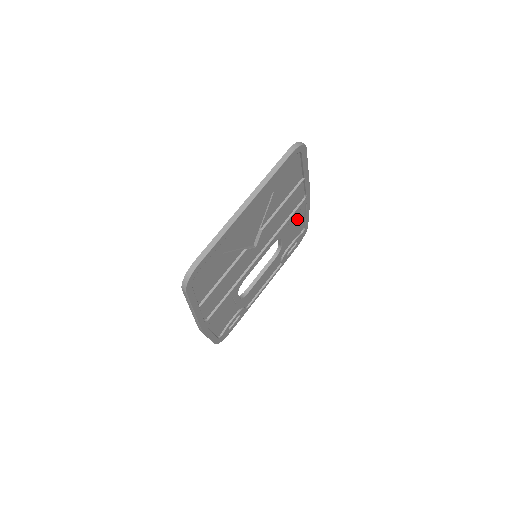
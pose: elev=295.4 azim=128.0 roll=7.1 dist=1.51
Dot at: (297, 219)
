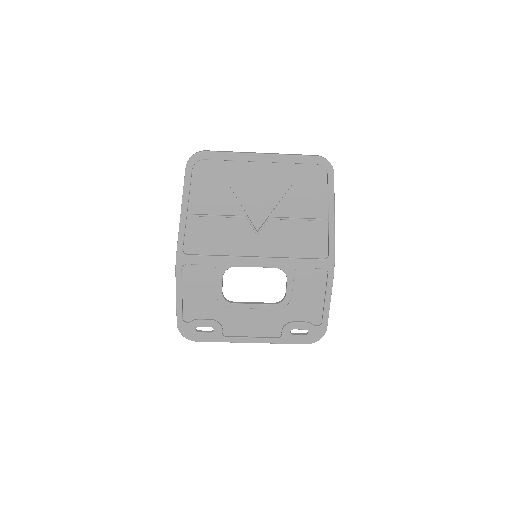
Dot at: (314, 286)
